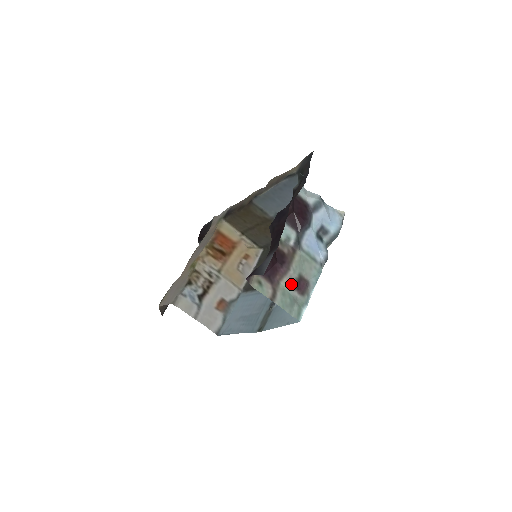
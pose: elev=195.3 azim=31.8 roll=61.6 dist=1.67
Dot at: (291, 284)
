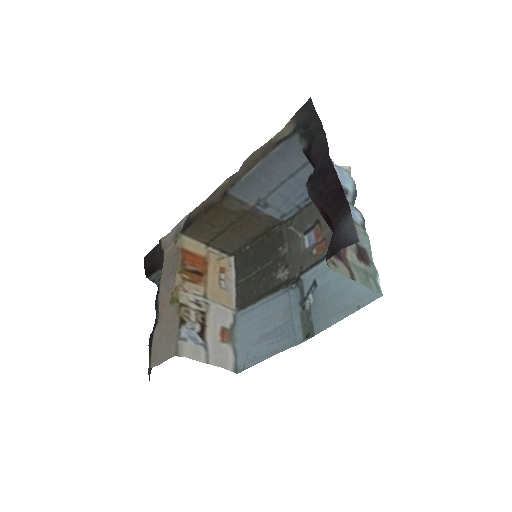
Dot at: (355, 256)
